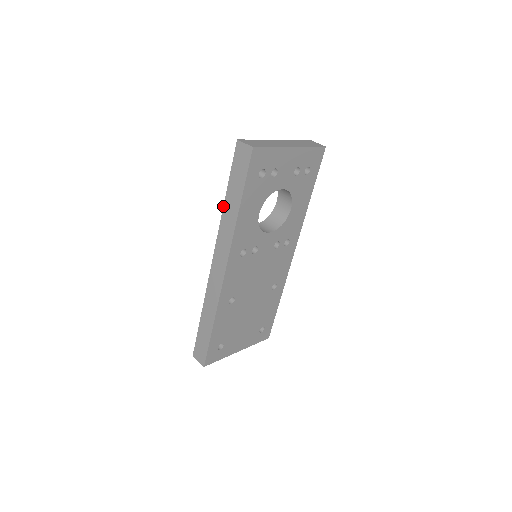
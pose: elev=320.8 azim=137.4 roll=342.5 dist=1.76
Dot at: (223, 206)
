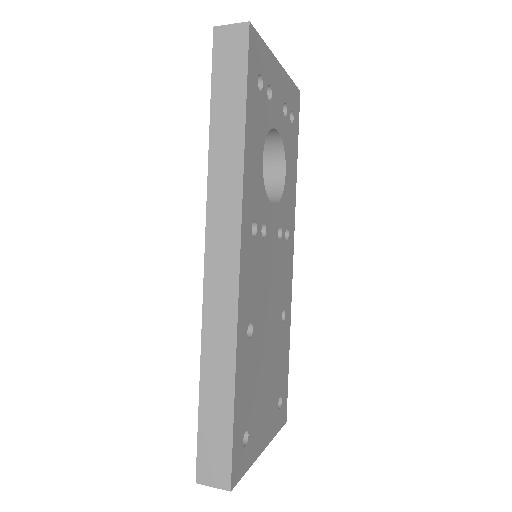
Dot at: occluded
